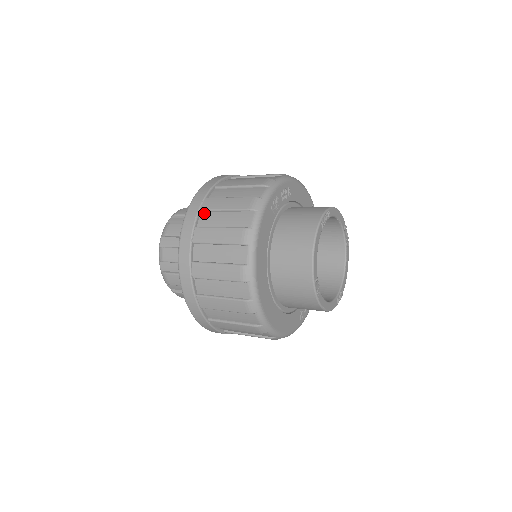
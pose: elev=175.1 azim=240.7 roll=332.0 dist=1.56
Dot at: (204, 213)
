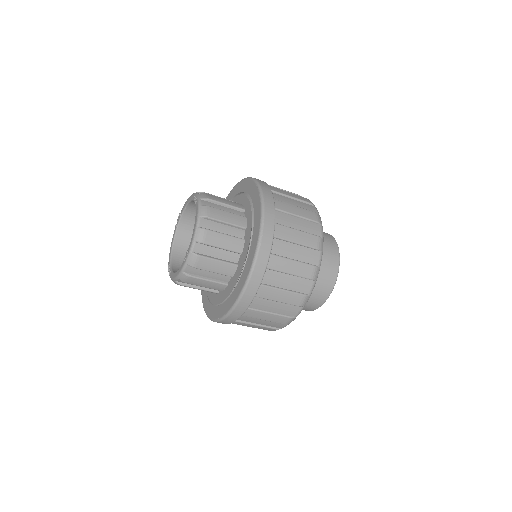
Dot at: (278, 212)
